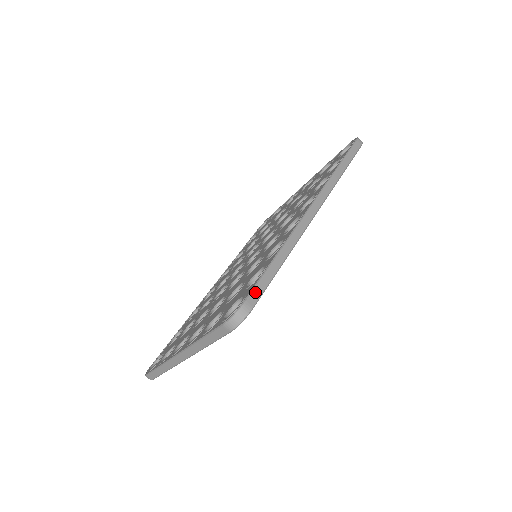
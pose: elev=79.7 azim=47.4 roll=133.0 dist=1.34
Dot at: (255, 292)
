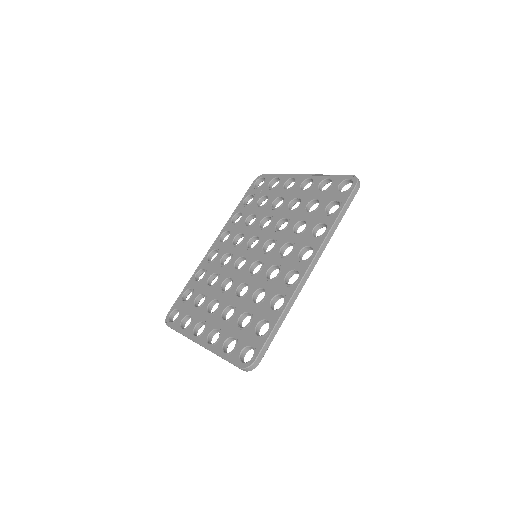
Dot at: (262, 352)
